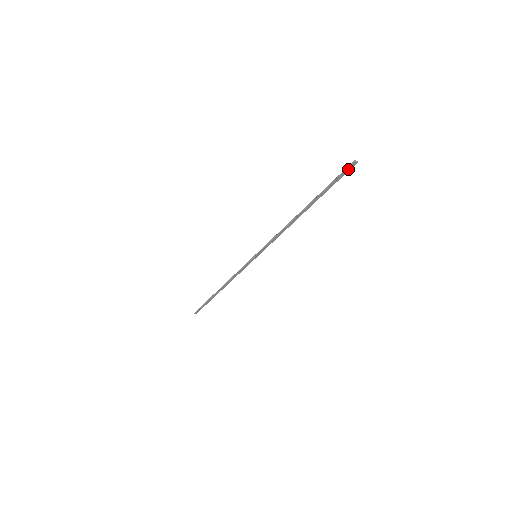
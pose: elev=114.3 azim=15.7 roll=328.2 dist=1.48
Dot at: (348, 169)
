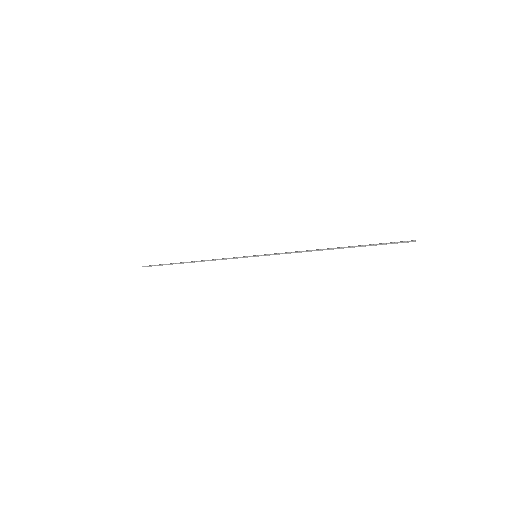
Dot at: (404, 242)
